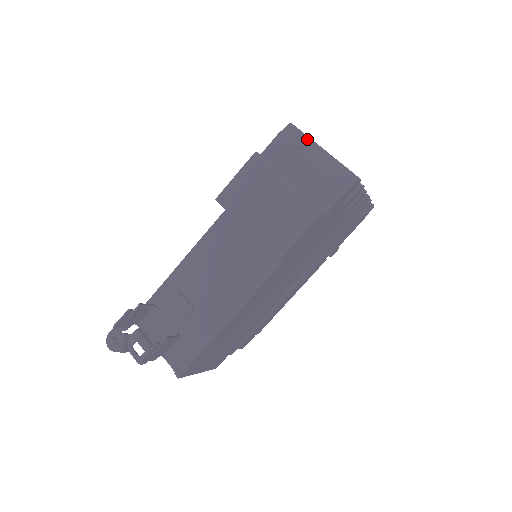
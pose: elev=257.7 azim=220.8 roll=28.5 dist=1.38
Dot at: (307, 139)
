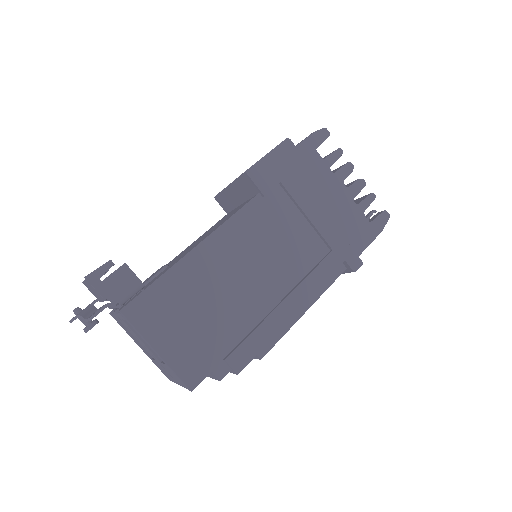
Dot at: occluded
